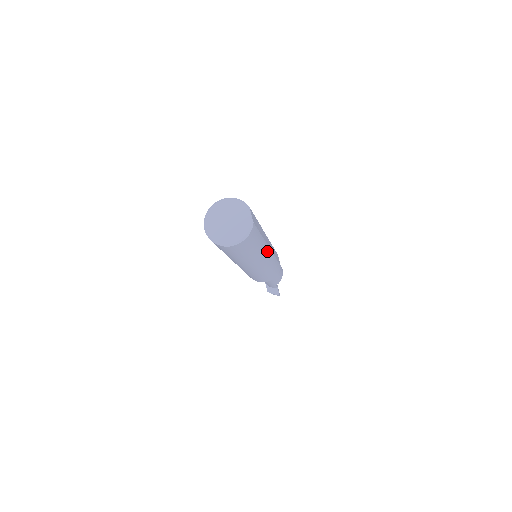
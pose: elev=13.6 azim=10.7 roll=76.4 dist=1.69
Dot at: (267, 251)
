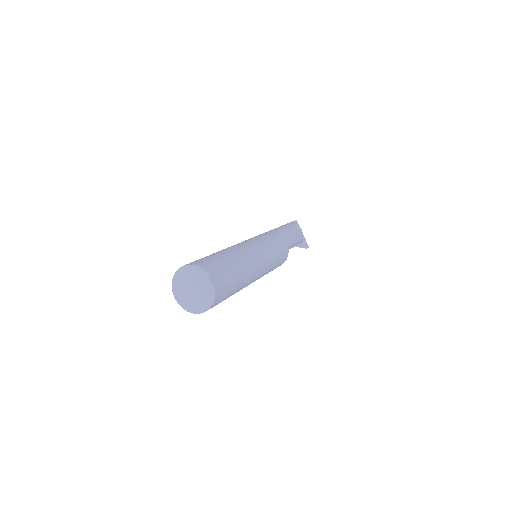
Dot at: (255, 272)
